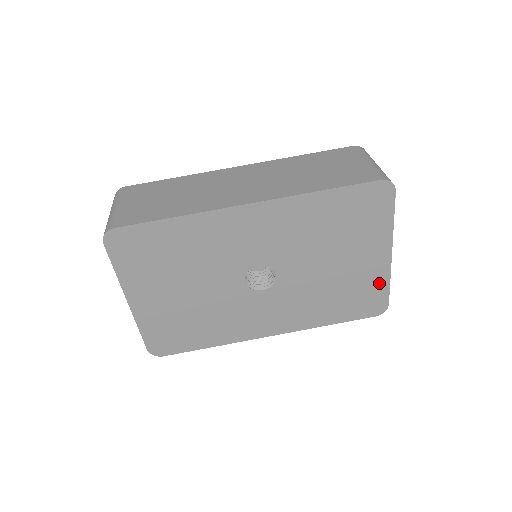
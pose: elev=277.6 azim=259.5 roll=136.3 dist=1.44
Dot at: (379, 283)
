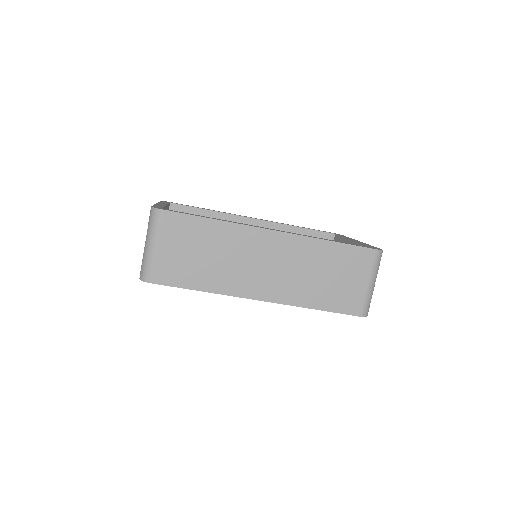
Dot at: occluded
